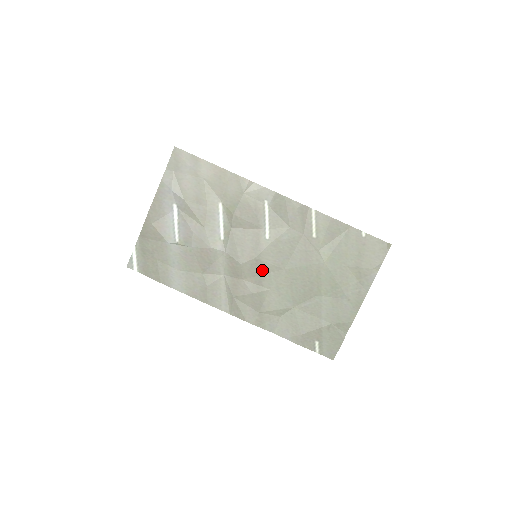
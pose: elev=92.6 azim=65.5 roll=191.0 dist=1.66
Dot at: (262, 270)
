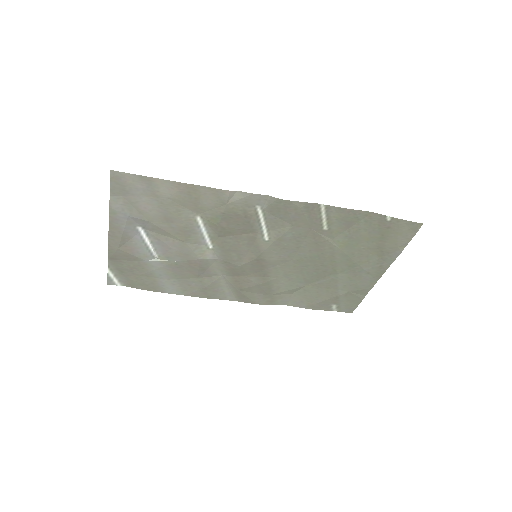
Dot at: (266, 266)
